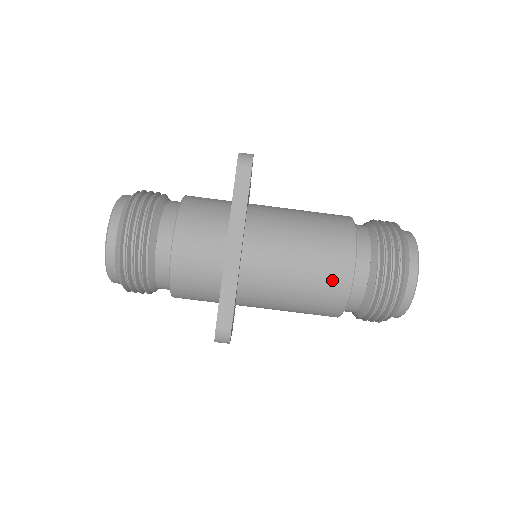
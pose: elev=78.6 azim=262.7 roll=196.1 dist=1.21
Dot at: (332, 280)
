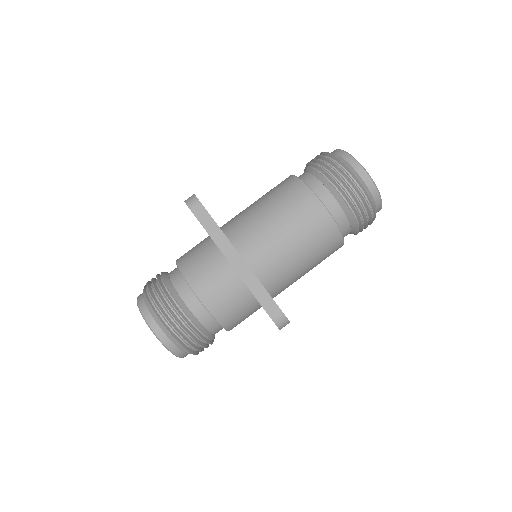
Dot at: (316, 224)
